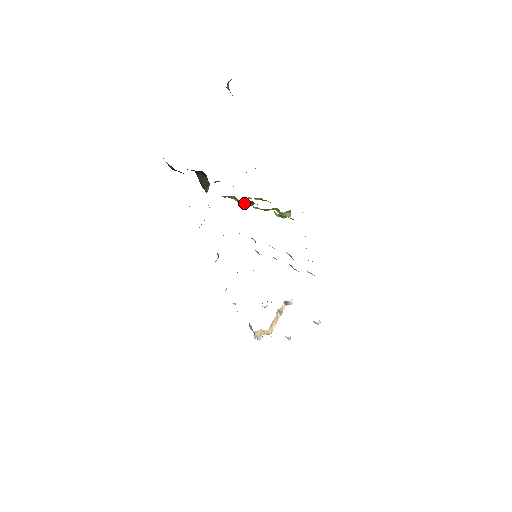
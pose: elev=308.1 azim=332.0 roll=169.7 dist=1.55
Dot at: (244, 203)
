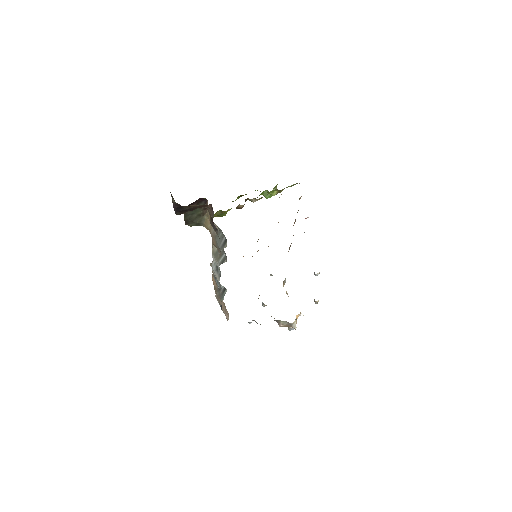
Dot at: (243, 205)
